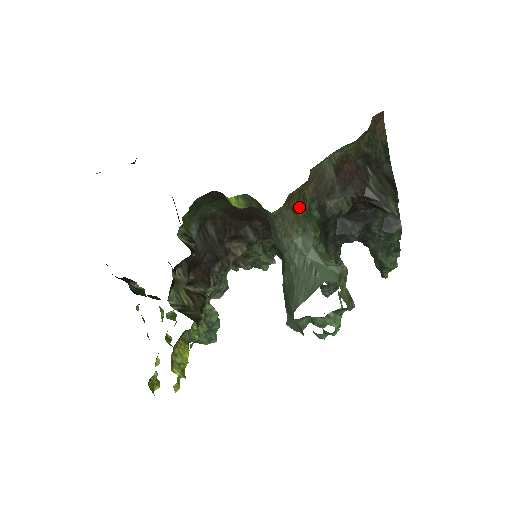
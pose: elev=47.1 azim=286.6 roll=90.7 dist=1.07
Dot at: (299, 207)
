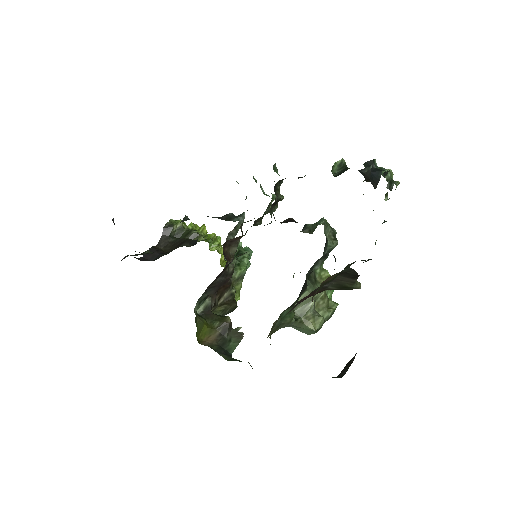
Dot at: (272, 331)
